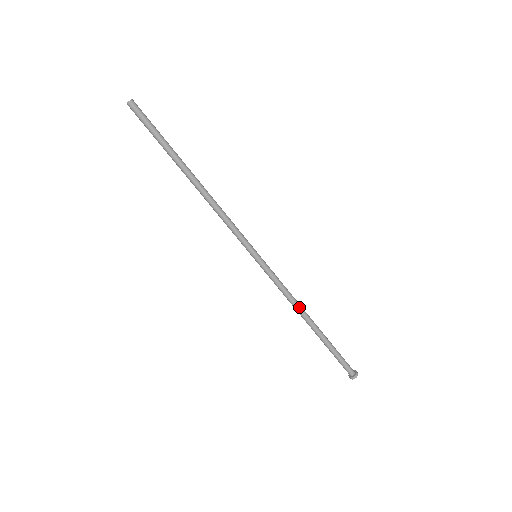
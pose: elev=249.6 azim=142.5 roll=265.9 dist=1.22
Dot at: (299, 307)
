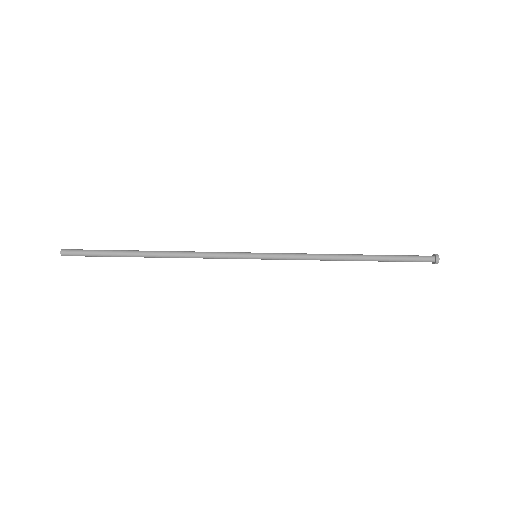
Dot at: (330, 257)
